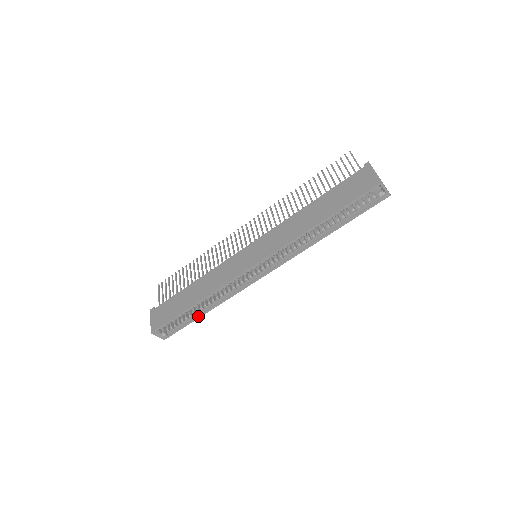
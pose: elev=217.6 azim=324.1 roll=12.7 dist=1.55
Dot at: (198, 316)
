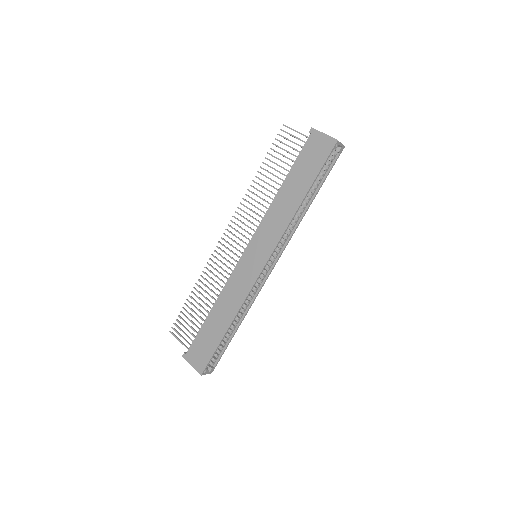
Dot at: (233, 335)
